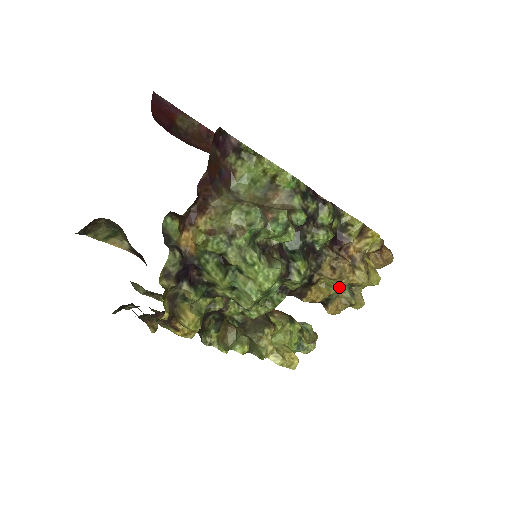
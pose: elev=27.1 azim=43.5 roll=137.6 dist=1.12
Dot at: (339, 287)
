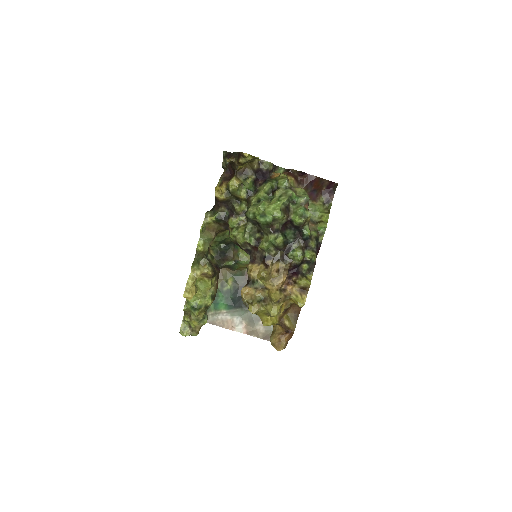
Dot at: (265, 284)
